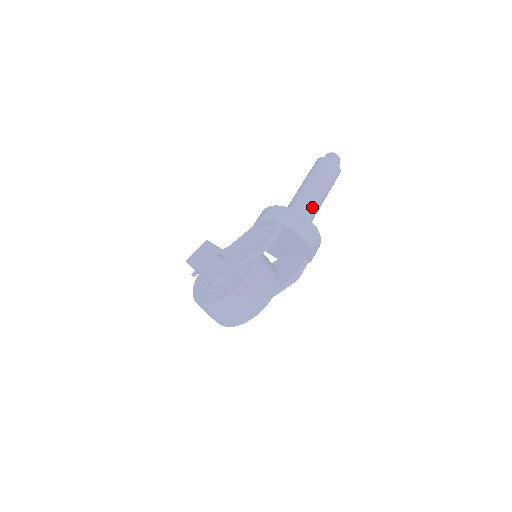
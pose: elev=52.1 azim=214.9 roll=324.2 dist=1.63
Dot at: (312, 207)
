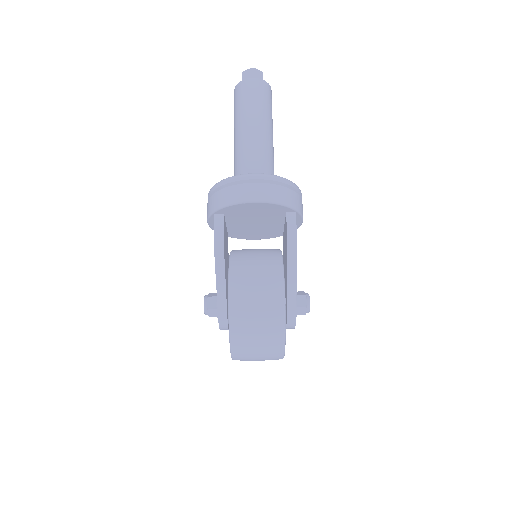
Dot at: (251, 153)
